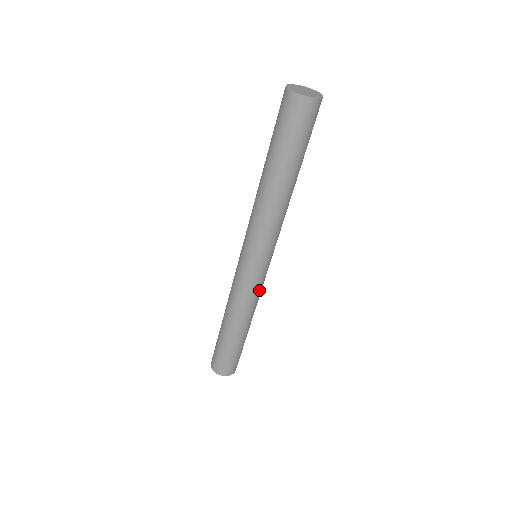
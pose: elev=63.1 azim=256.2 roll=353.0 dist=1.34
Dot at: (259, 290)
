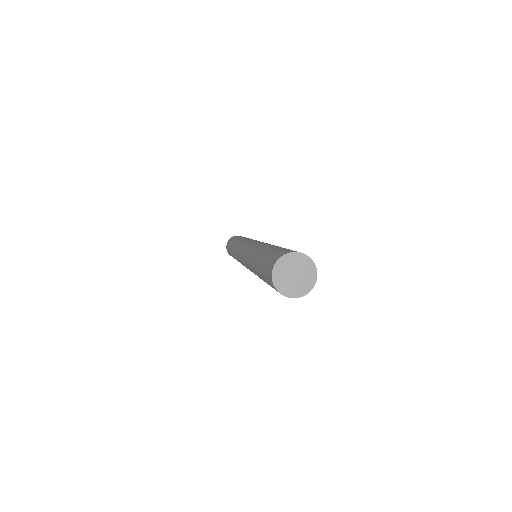
Dot at: occluded
